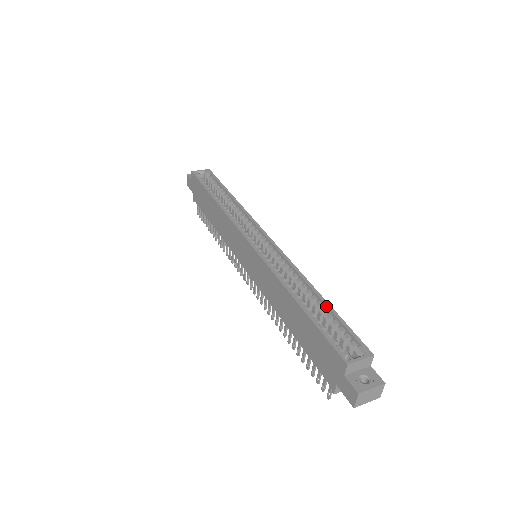
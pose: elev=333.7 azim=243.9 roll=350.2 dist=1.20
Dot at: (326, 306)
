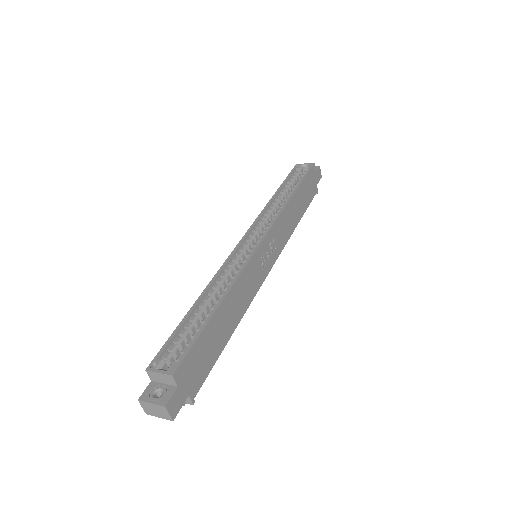
Dot at: (208, 317)
